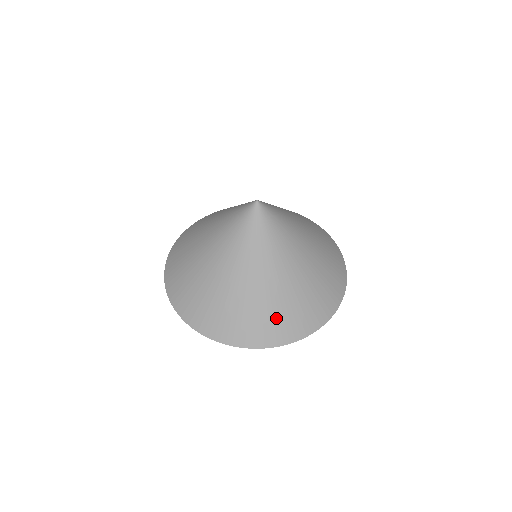
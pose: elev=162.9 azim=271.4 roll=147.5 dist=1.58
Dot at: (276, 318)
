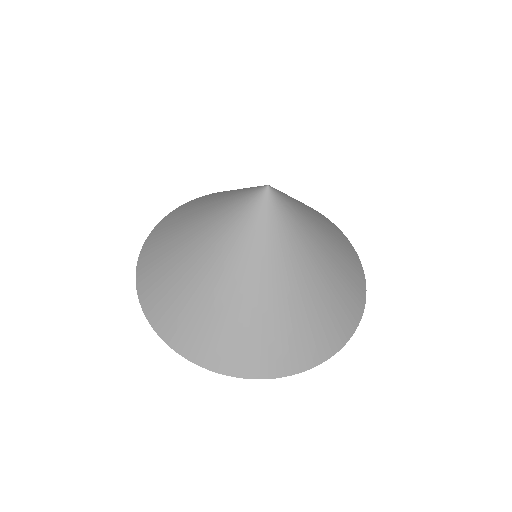
Dot at: (339, 307)
